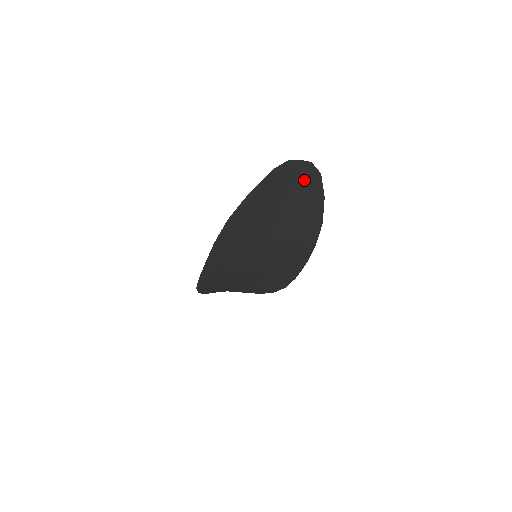
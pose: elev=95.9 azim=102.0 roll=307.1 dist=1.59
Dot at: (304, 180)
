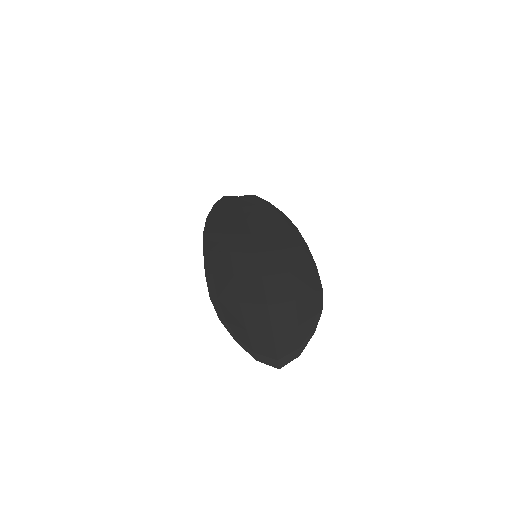
Dot at: (249, 201)
